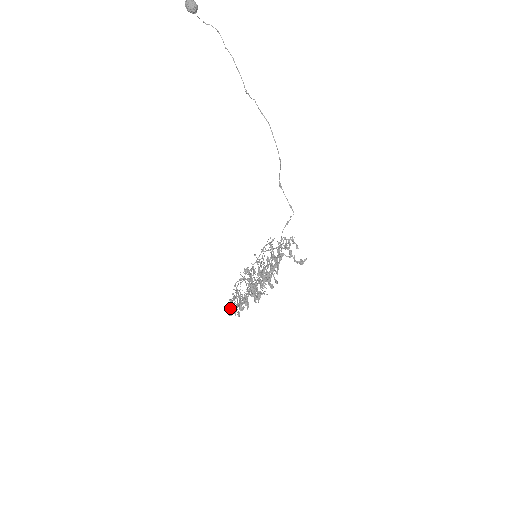
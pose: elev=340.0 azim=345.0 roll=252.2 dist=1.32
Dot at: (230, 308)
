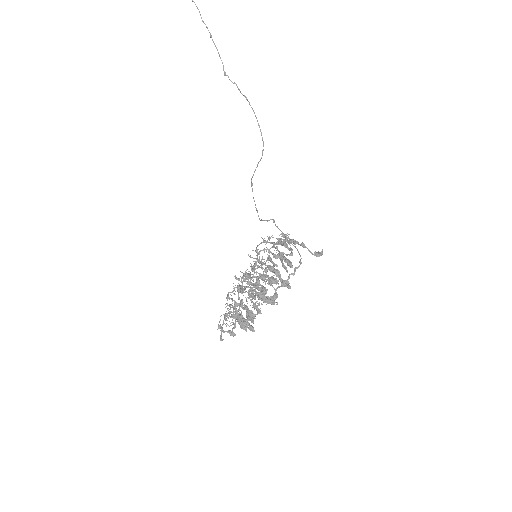
Dot at: (221, 331)
